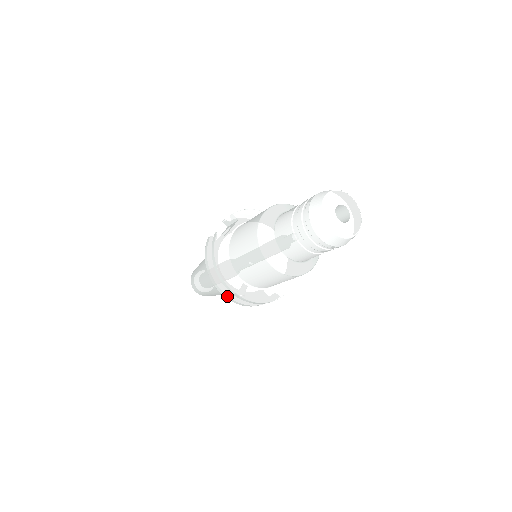
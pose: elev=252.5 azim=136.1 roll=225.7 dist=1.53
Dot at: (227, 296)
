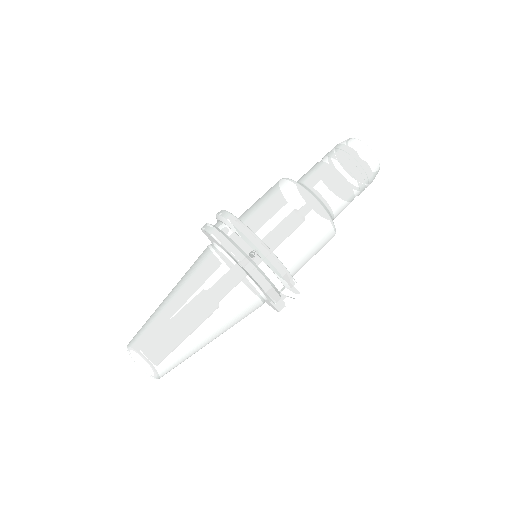
Dot at: (235, 248)
